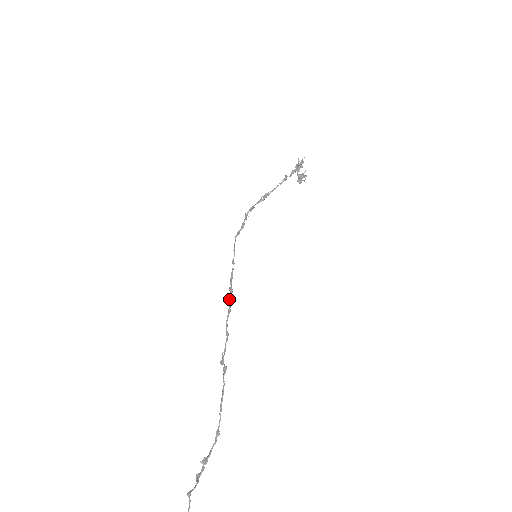
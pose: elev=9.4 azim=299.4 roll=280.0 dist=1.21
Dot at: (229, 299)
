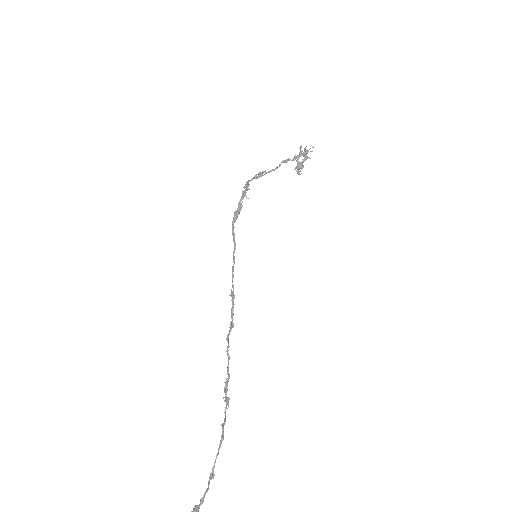
Dot at: (231, 309)
